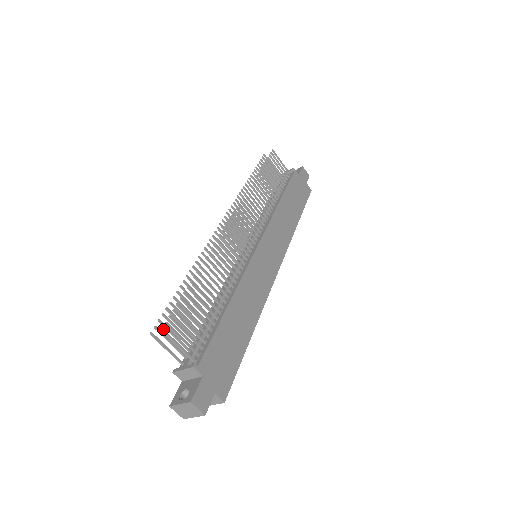
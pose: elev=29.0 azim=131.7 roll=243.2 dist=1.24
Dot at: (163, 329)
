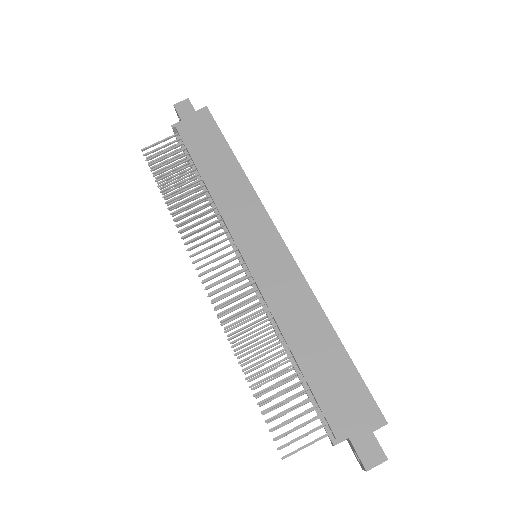
Dot at: (283, 457)
